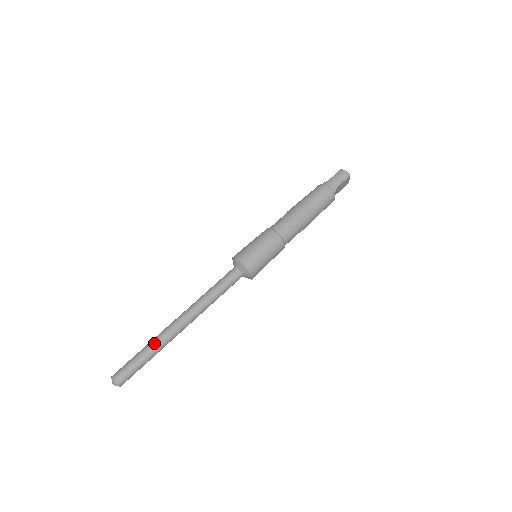
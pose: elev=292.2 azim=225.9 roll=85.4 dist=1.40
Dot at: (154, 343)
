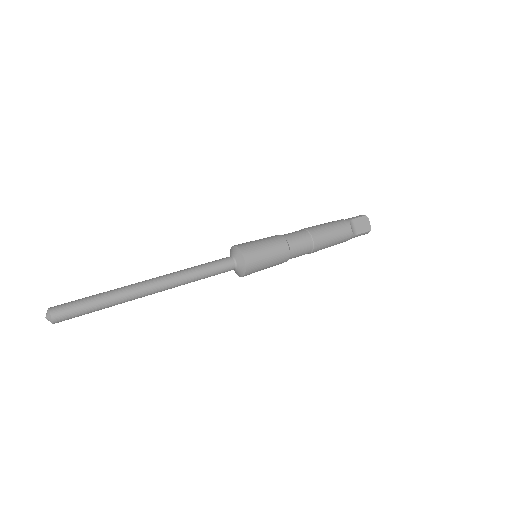
Dot at: (112, 290)
